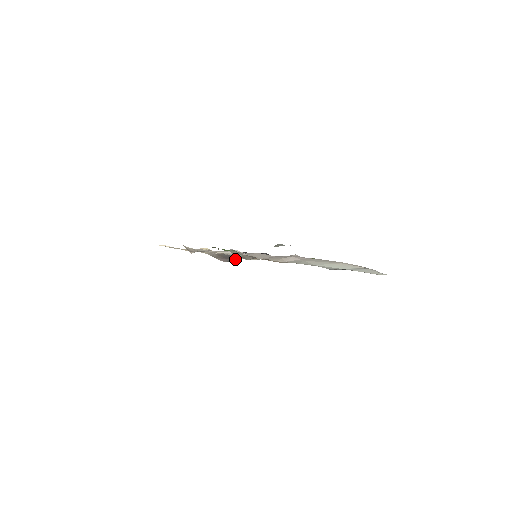
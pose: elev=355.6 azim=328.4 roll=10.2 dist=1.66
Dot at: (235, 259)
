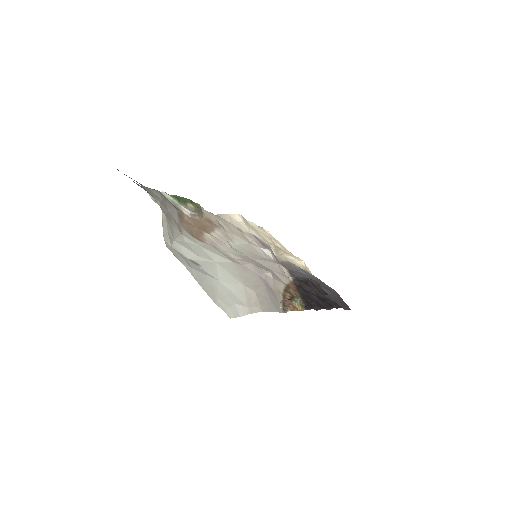
Dot at: occluded
